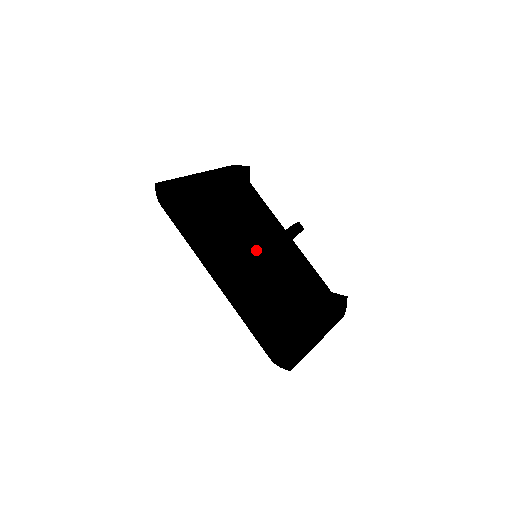
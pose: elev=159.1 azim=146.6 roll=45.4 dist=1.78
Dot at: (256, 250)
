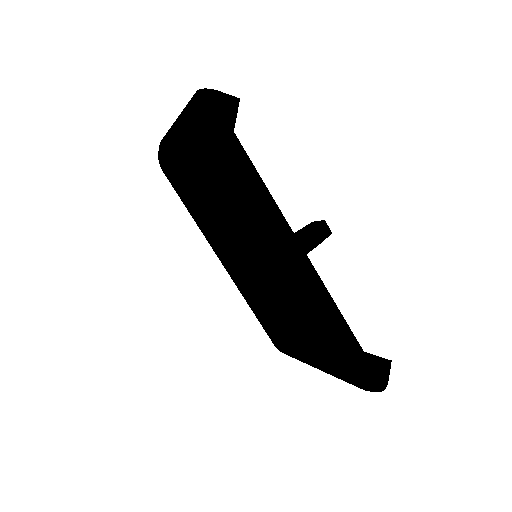
Dot at: occluded
